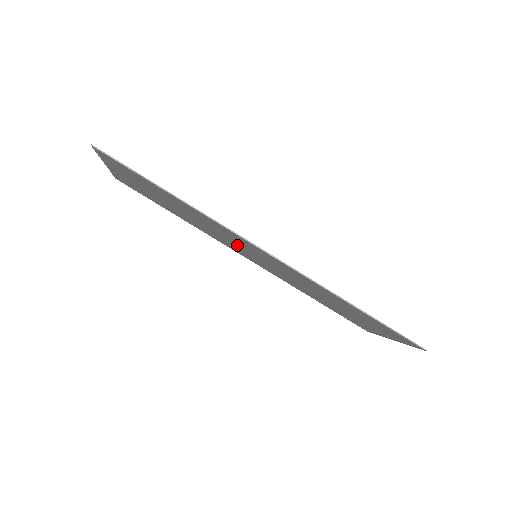
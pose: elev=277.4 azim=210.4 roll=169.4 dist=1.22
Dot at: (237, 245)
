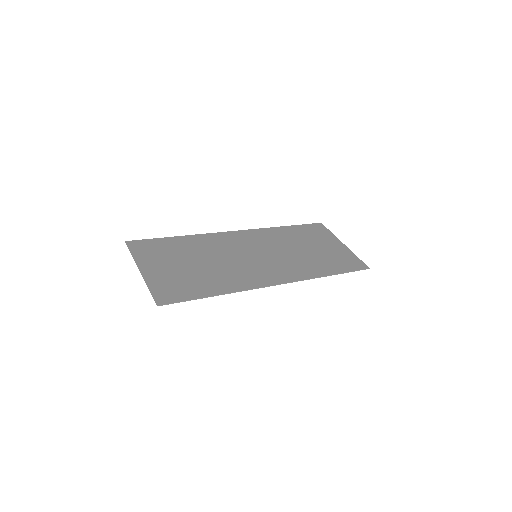
Dot at: (242, 257)
